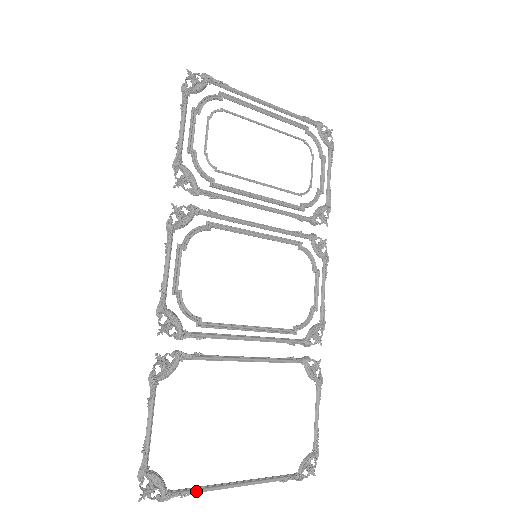
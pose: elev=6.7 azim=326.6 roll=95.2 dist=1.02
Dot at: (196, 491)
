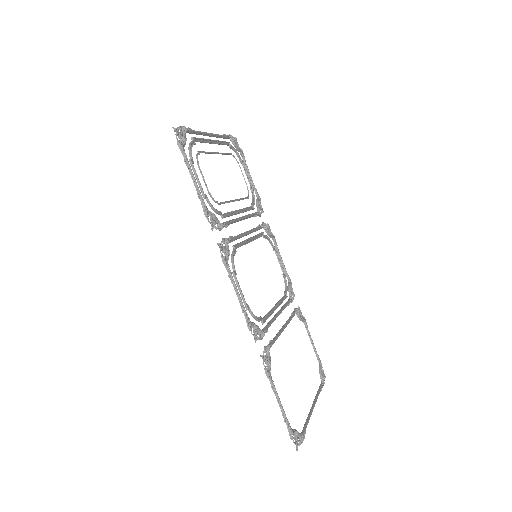
Dot at: occluded
